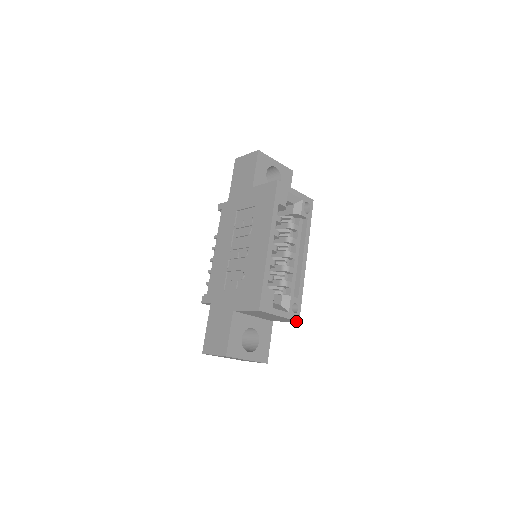
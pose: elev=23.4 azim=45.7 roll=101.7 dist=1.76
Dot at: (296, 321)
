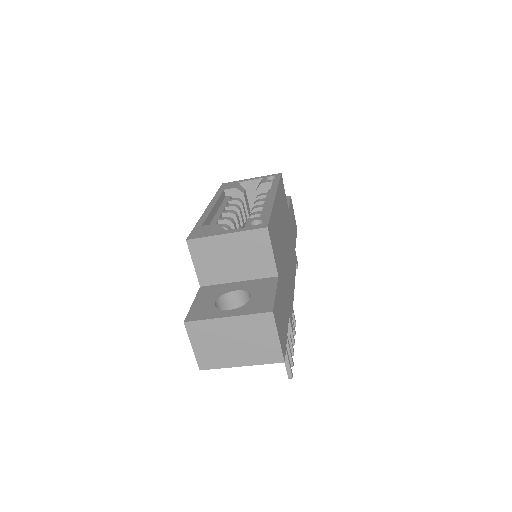
Dot at: (265, 231)
